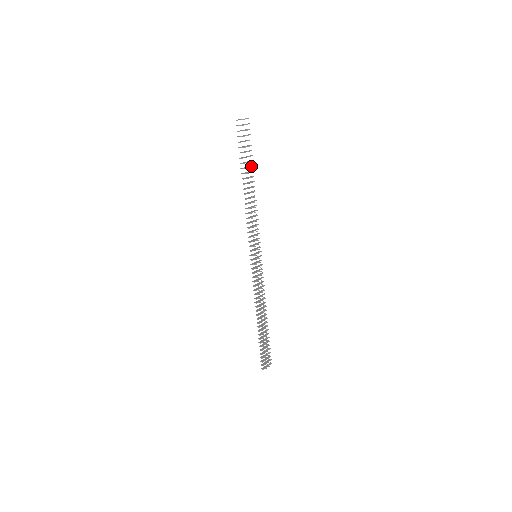
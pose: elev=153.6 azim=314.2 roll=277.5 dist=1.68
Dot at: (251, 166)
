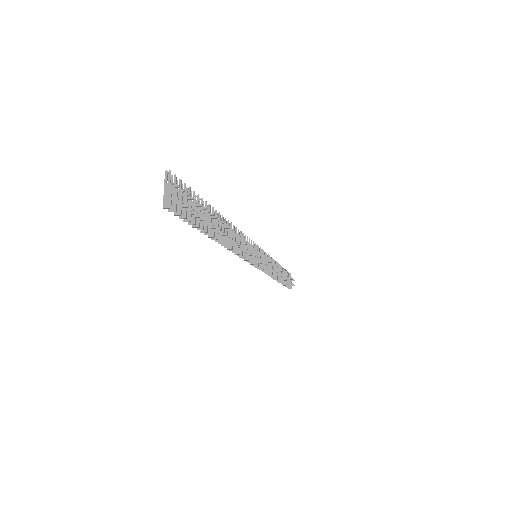
Dot at: occluded
